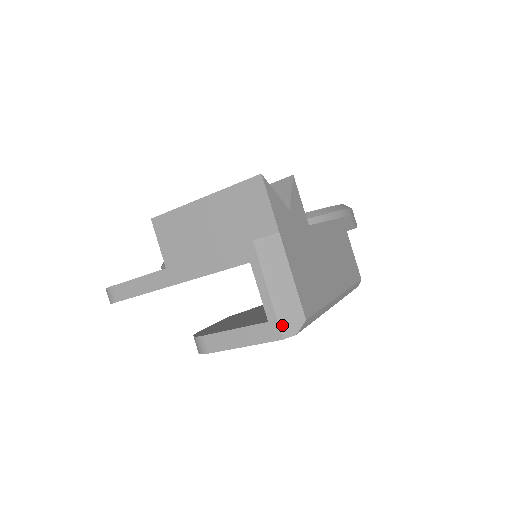
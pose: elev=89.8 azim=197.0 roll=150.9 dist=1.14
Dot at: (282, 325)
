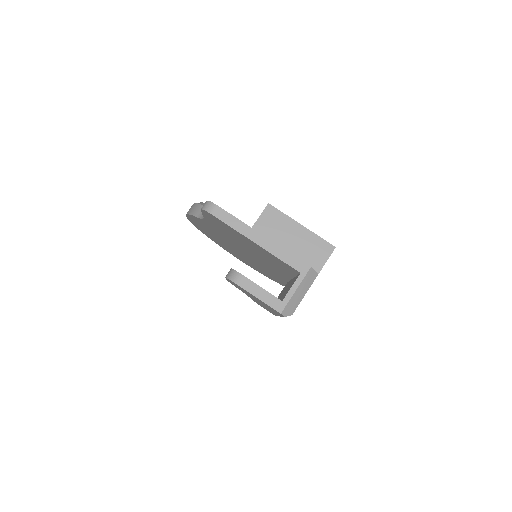
Dot at: (286, 308)
